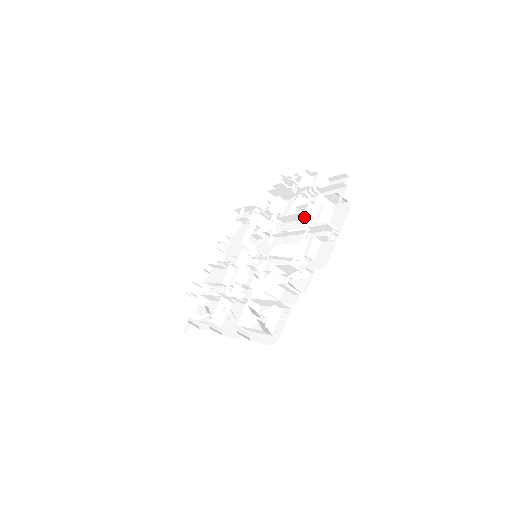
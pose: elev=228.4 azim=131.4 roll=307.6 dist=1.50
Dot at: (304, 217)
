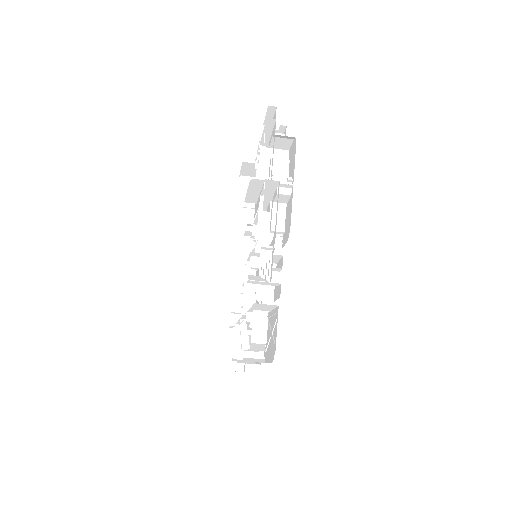
Dot at: (258, 185)
